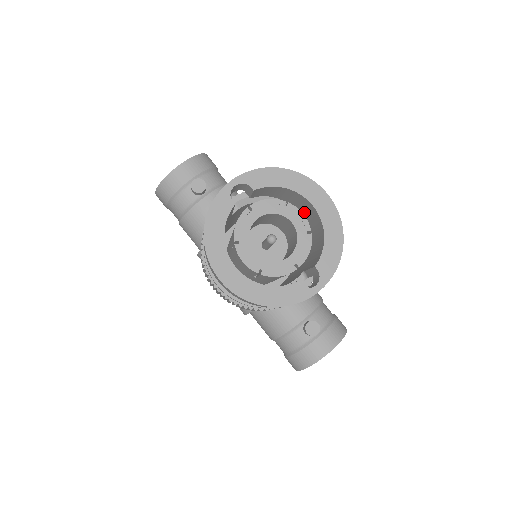
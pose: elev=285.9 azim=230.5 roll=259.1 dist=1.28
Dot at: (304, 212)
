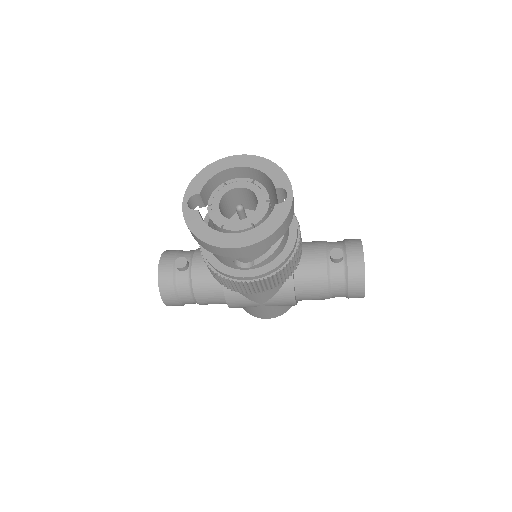
Dot at: occluded
